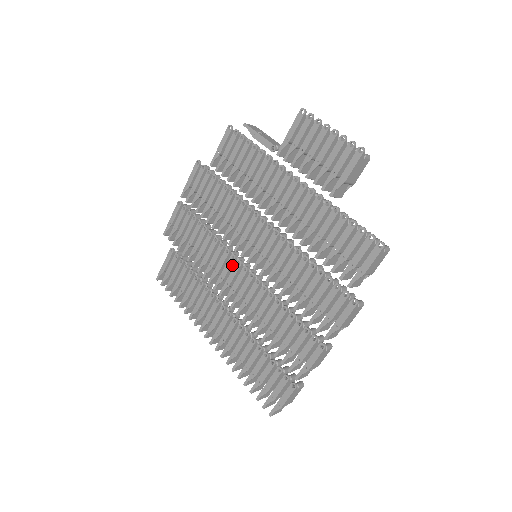
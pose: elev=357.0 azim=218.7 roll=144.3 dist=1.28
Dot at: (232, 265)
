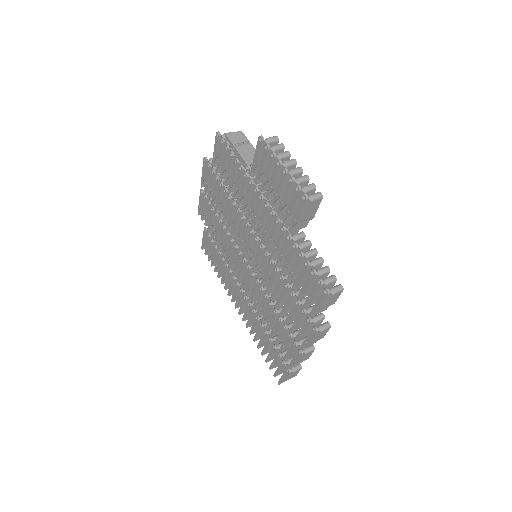
Dot at: (241, 259)
